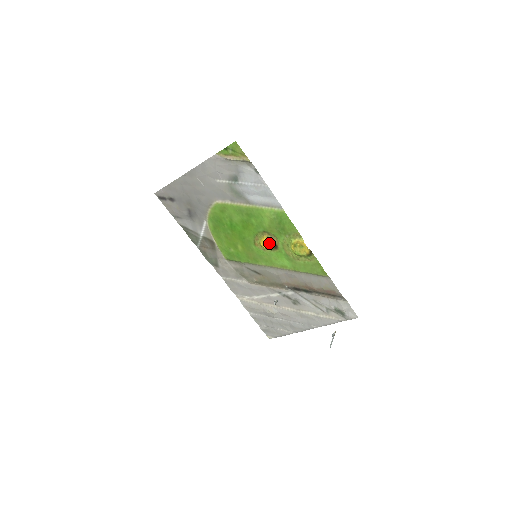
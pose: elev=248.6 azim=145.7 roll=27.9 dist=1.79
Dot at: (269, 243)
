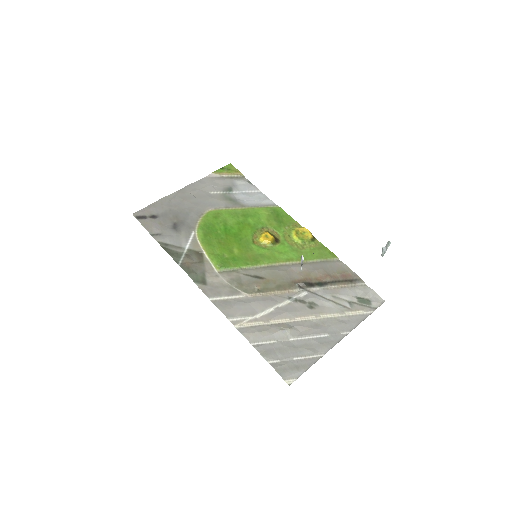
Dot at: (270, 235)
